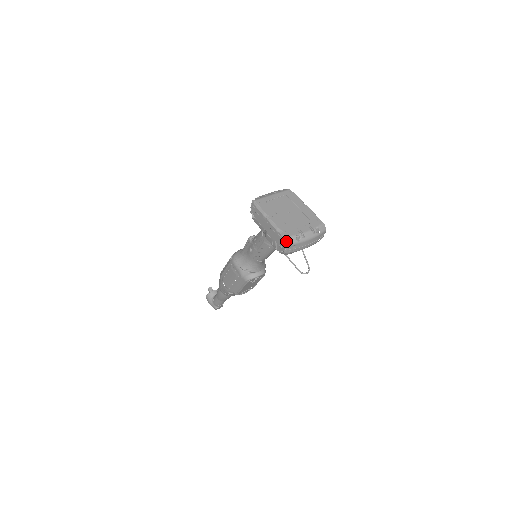
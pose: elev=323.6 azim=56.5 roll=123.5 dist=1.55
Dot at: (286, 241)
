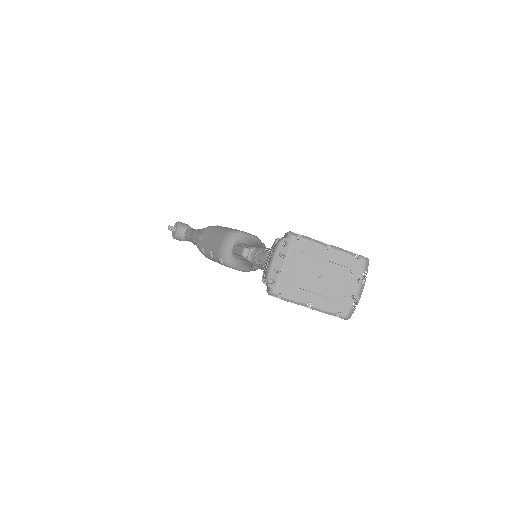
Dot at: (346, 319)
